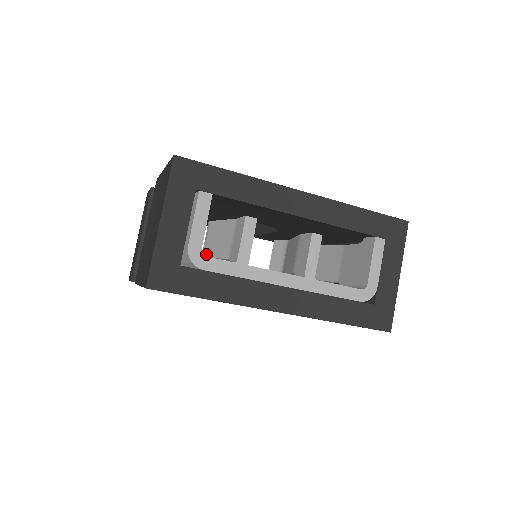
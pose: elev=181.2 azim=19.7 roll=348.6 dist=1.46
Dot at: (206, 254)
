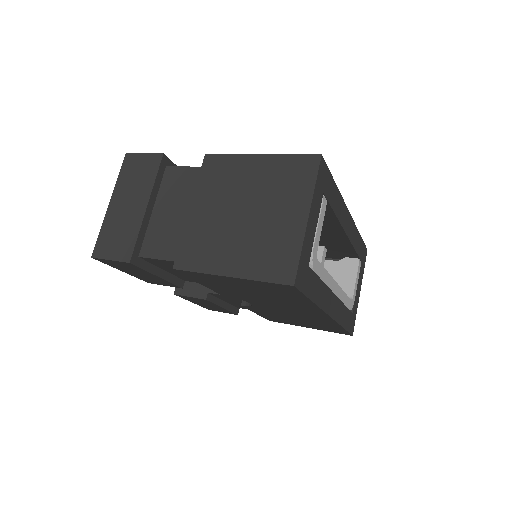
Dot at: occluded
